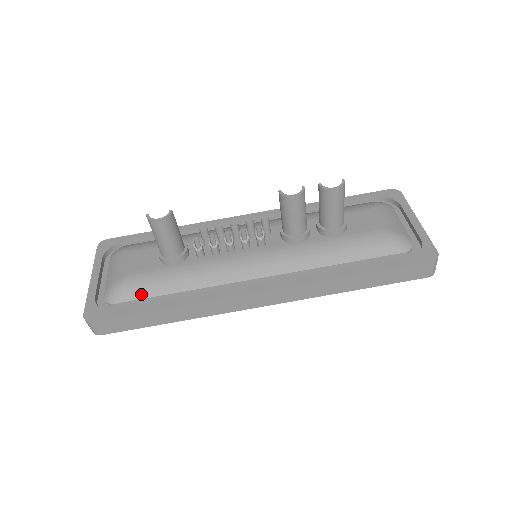
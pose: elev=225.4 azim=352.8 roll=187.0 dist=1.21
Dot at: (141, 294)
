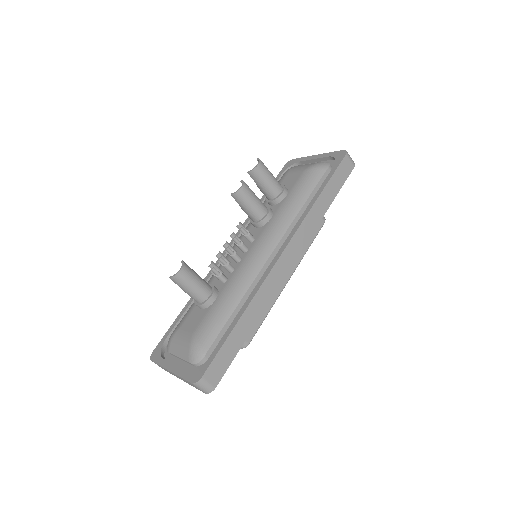
Dot at: (214, 333)
